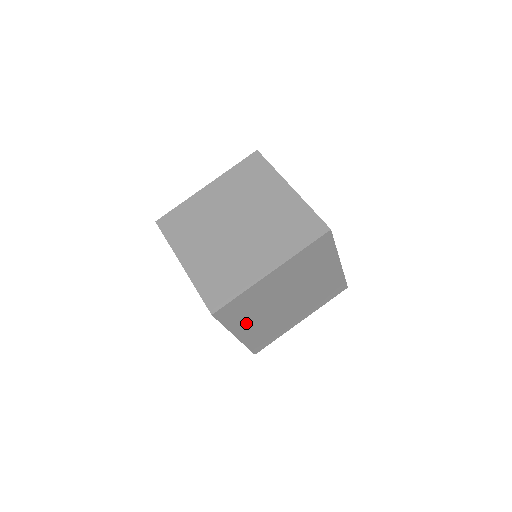
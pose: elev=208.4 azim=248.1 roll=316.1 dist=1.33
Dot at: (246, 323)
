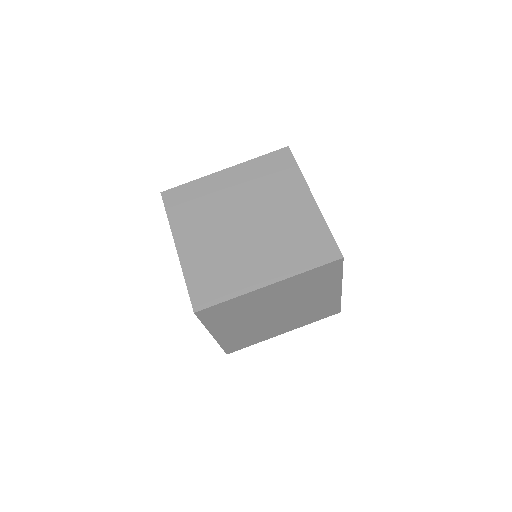
Dot at: occluded
